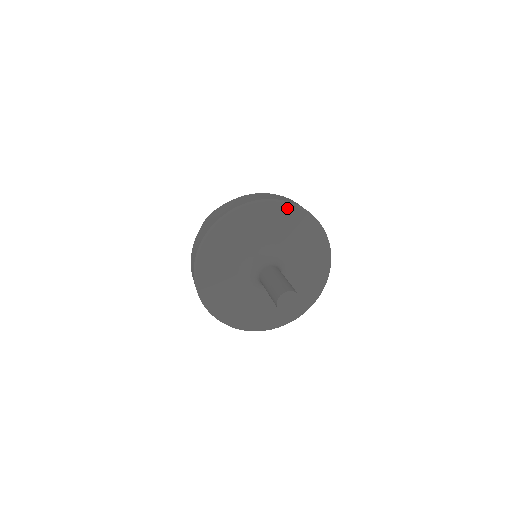
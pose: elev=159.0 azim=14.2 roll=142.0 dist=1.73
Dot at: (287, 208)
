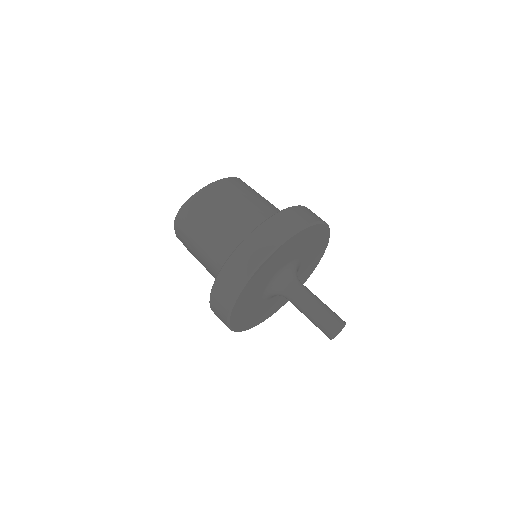
Dot at: (322, 228)
